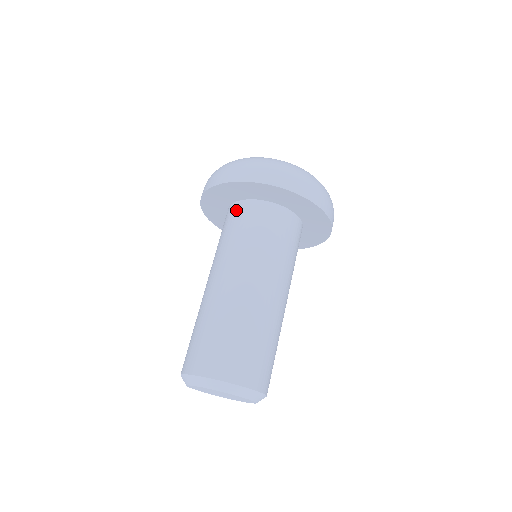
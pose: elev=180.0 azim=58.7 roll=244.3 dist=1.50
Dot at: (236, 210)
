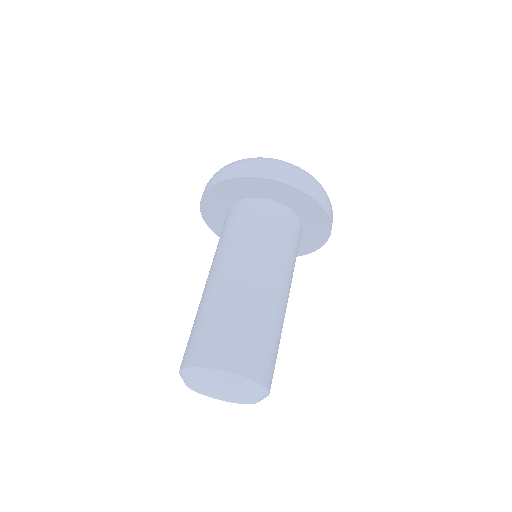
Dot at: occluded
